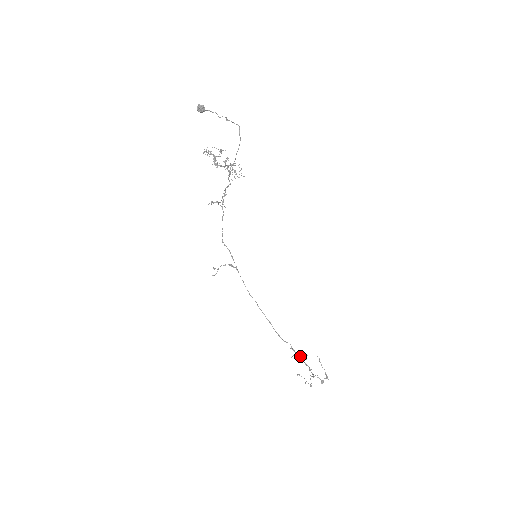
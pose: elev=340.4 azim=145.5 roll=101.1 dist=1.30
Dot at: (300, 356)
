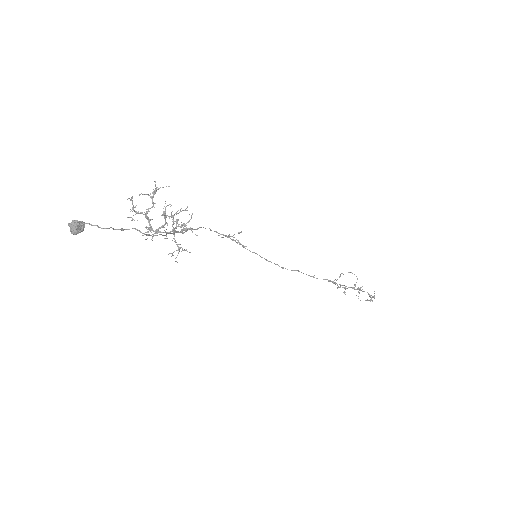
Dot at: occluded
